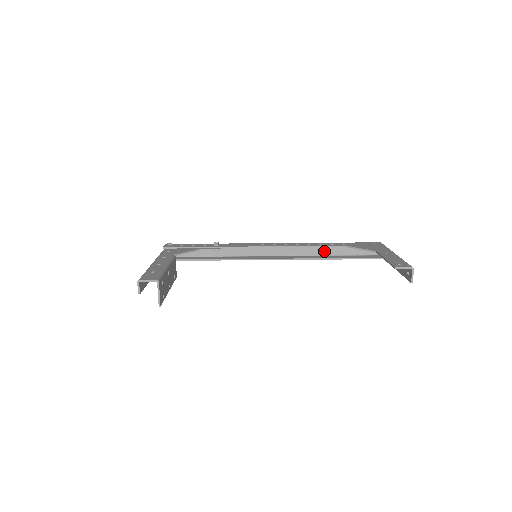
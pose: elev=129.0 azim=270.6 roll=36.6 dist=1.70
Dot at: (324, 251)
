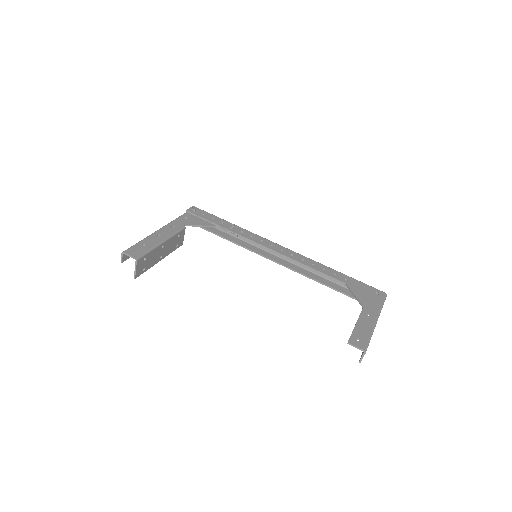
Dot at: occluded
